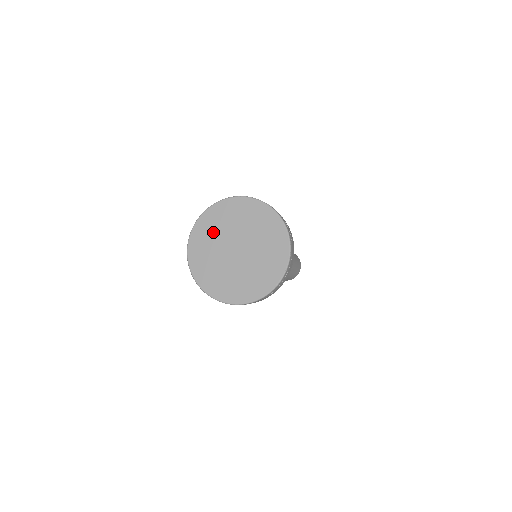
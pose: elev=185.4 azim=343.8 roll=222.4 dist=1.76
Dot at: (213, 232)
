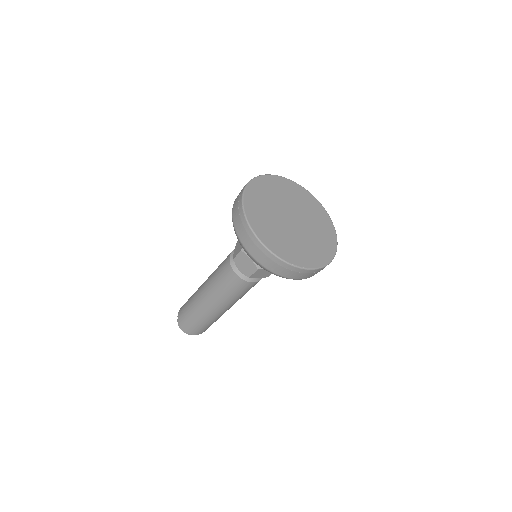
Dot at: (290, 195)
